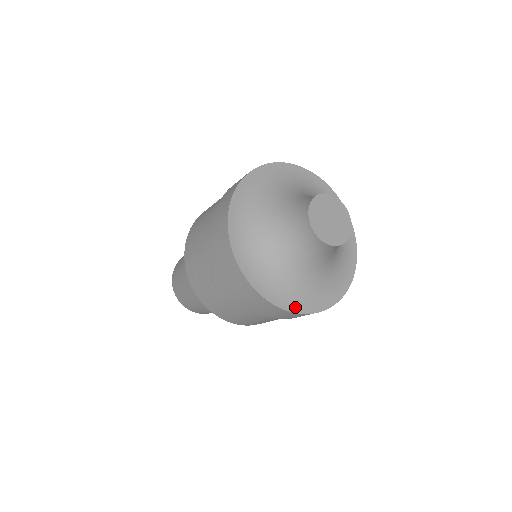
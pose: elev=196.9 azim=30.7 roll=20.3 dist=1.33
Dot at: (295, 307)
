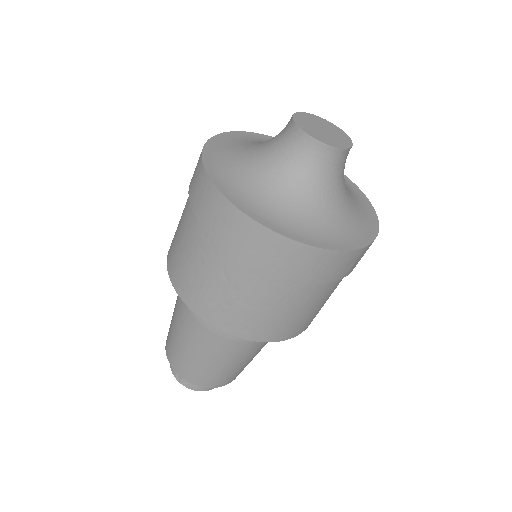
Dot at: (347, 245)
